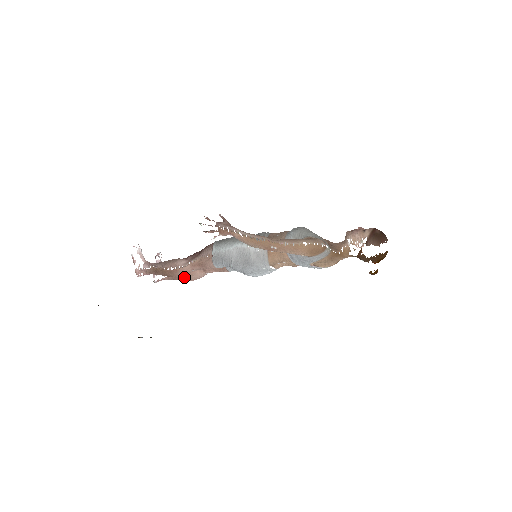
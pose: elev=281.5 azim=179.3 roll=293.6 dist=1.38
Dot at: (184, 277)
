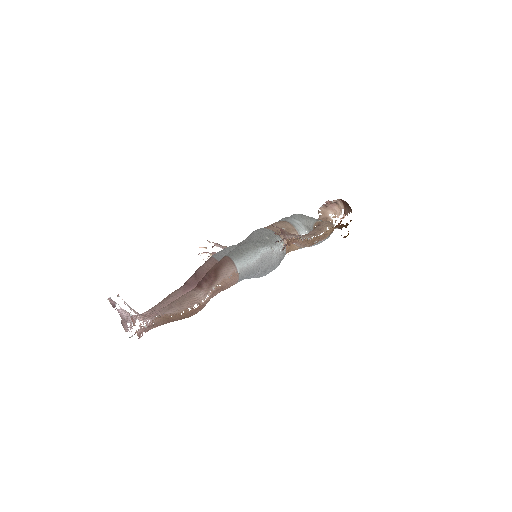
Dot at: occluded
